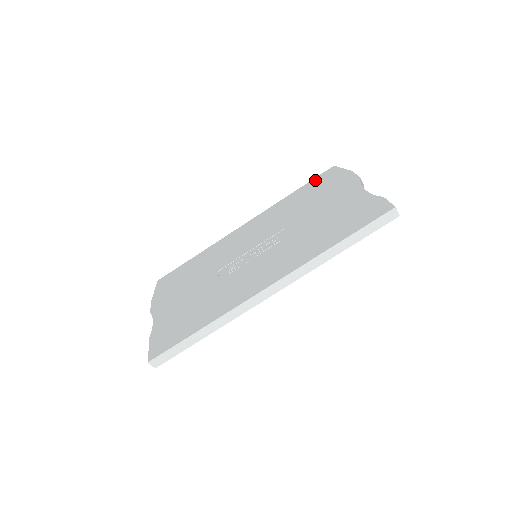
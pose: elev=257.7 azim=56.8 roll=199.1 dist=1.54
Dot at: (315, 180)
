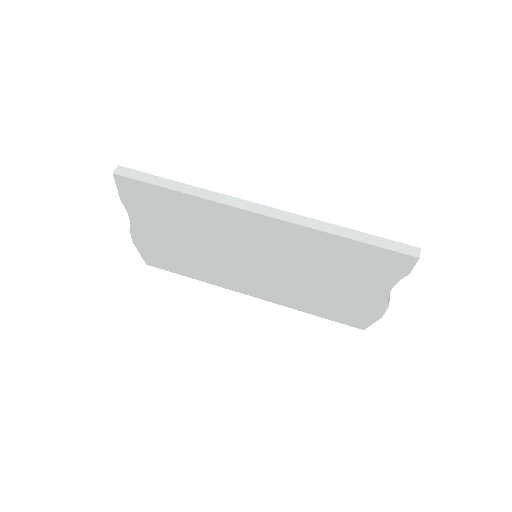
Dot at: occluded
